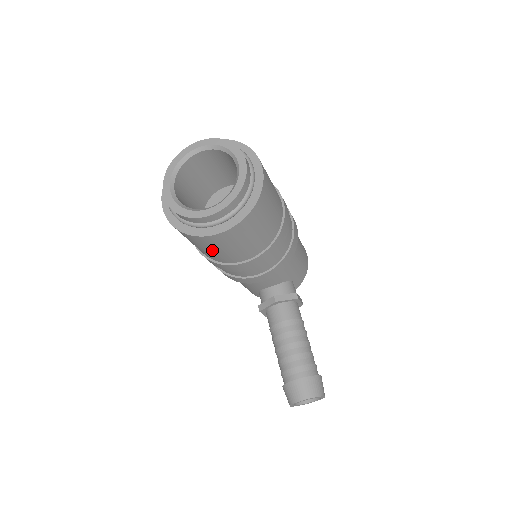
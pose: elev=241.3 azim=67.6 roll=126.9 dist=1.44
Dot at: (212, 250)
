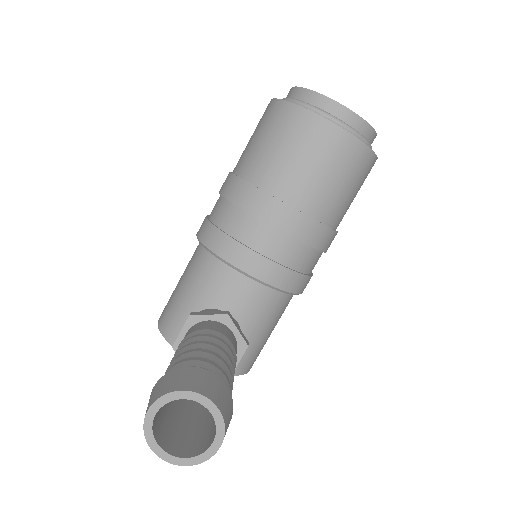
Dot at: (284, 149)
